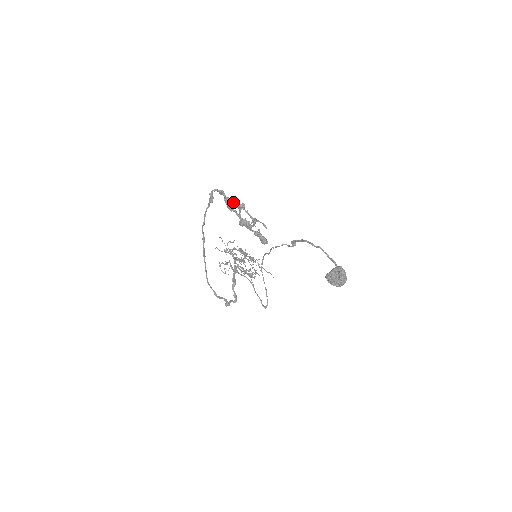
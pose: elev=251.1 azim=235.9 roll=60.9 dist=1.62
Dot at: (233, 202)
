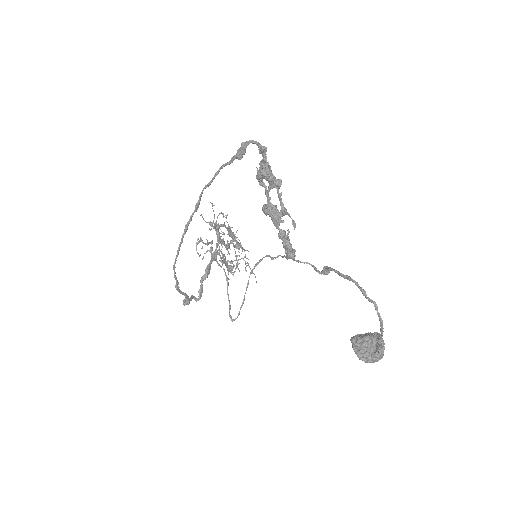
Dot at: occluded
